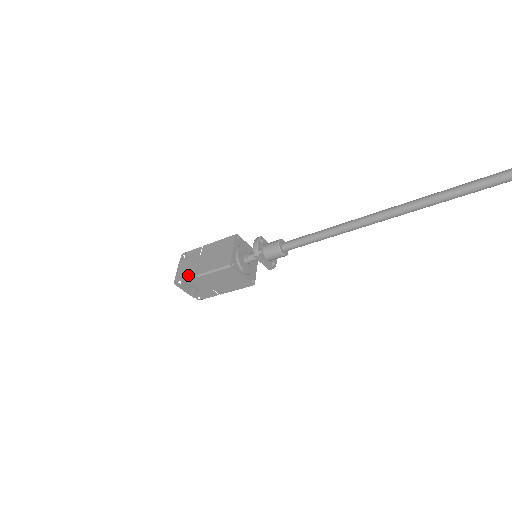
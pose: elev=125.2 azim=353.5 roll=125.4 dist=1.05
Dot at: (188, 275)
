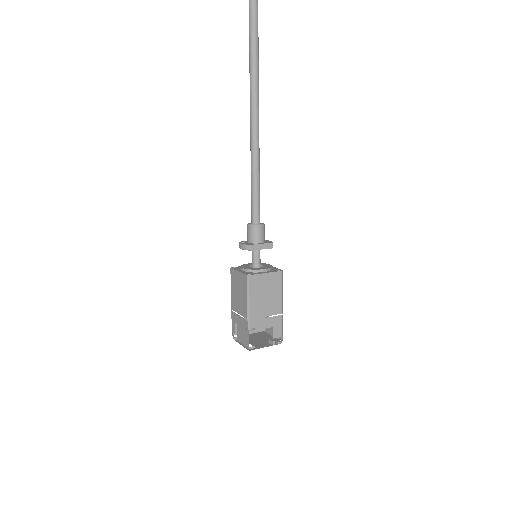
Dot at: (247, 331)
